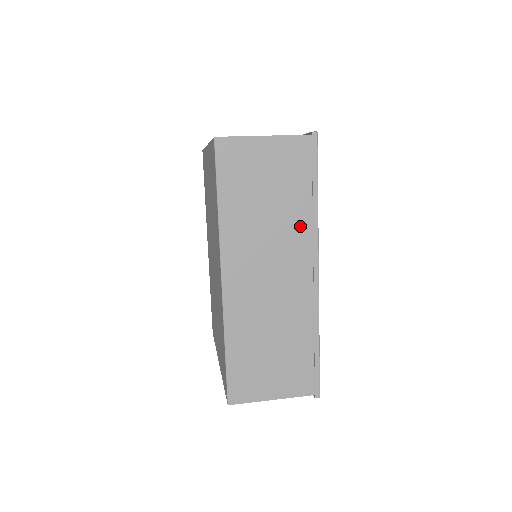
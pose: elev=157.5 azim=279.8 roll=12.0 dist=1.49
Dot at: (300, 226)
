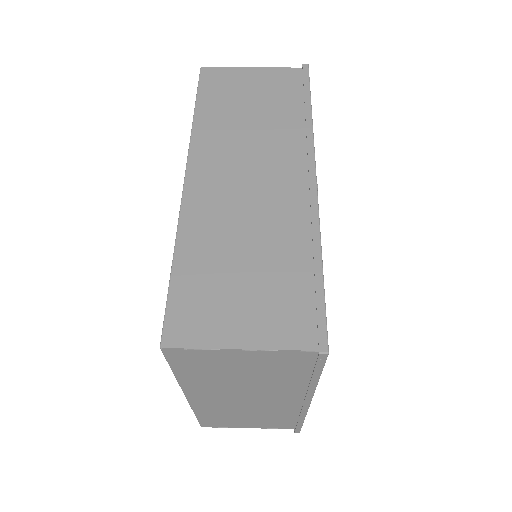
Dot at: (290, 134)
